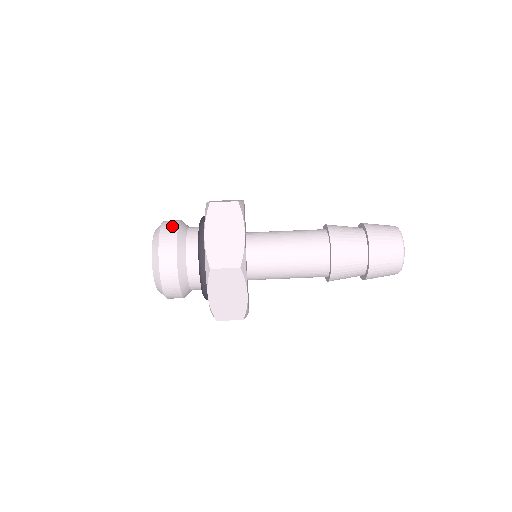
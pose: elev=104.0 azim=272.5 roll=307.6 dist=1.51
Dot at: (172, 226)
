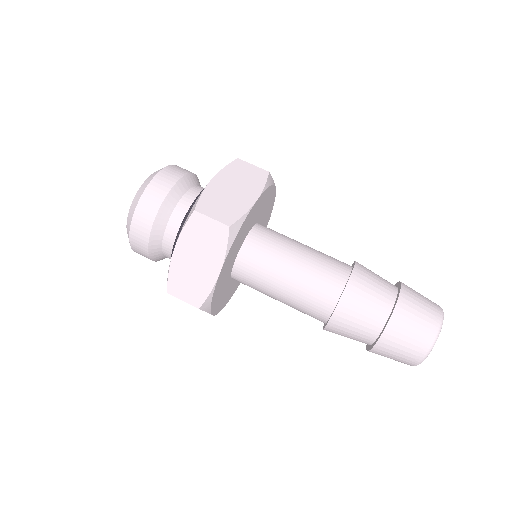
Dot at: (156, 197)
